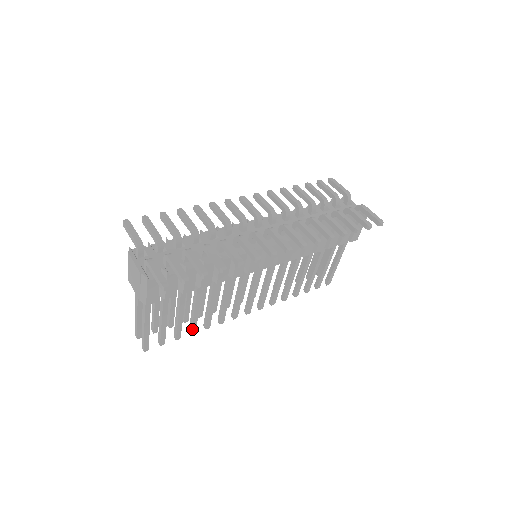
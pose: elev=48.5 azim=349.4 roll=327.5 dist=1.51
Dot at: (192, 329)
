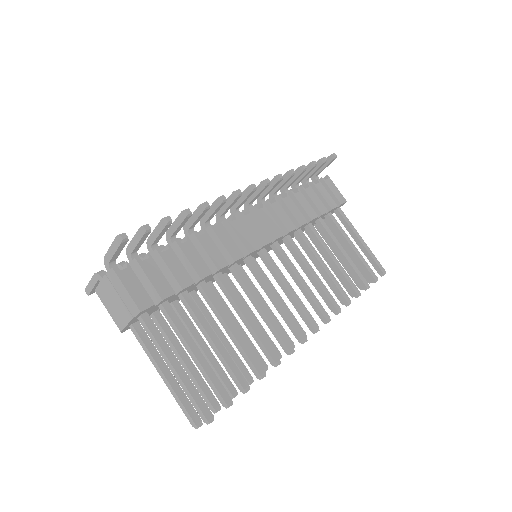
Dot at: (254, 366)
